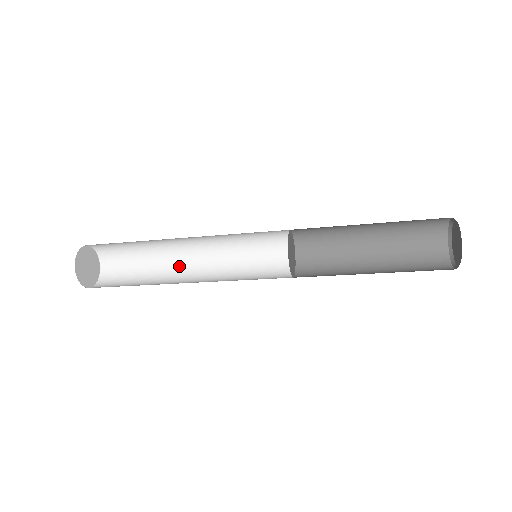
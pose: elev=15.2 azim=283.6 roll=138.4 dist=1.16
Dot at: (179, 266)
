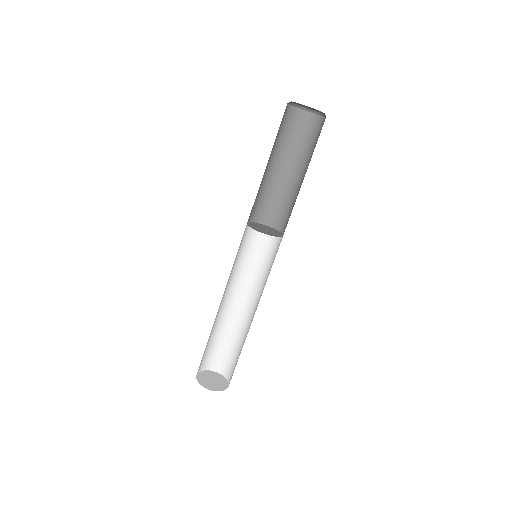
Dot at: occluded
